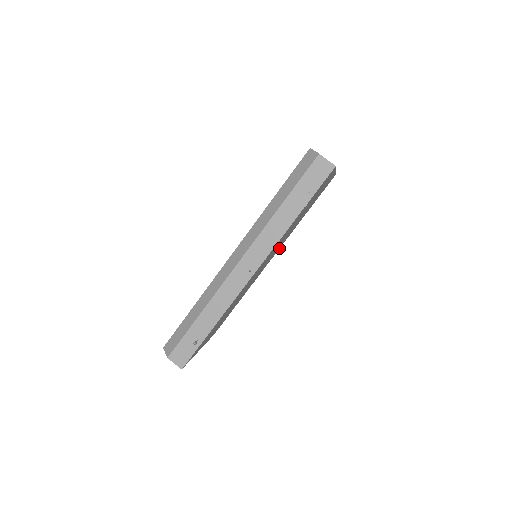
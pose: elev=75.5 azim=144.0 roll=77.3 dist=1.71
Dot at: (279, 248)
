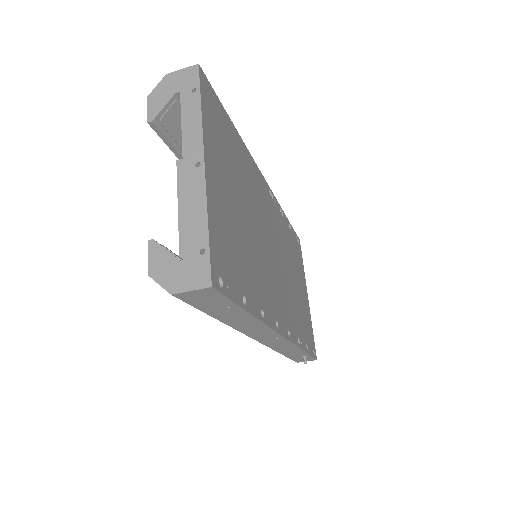
Dot at: (259, 174)
